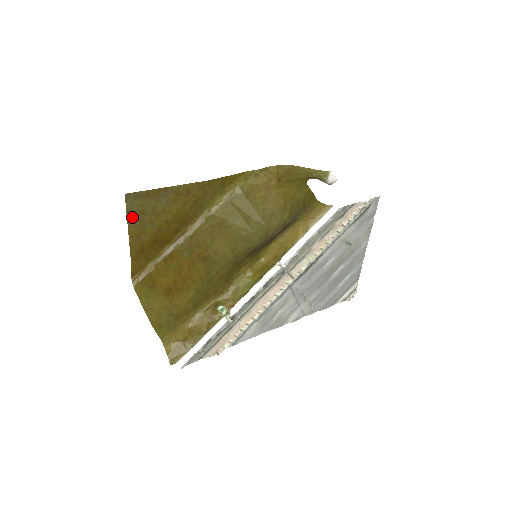
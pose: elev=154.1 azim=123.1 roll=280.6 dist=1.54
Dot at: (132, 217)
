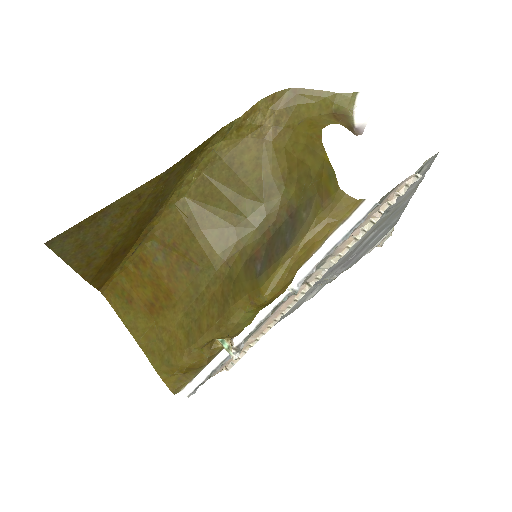
Dot at: (69, 255)
